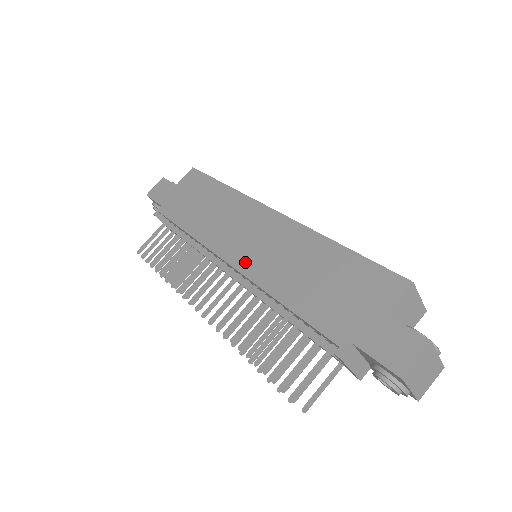
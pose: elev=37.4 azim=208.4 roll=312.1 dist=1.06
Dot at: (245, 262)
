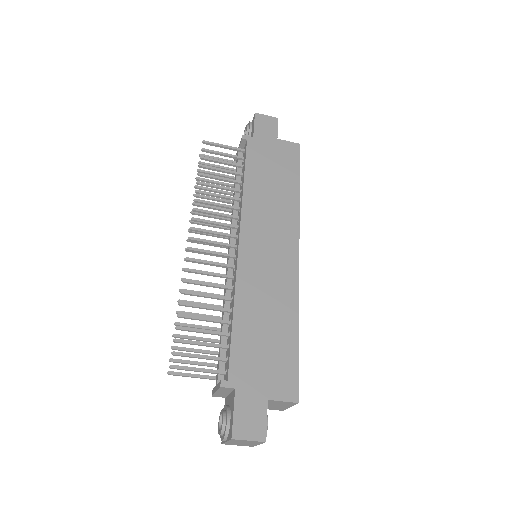
Dot at: (247, 259)
